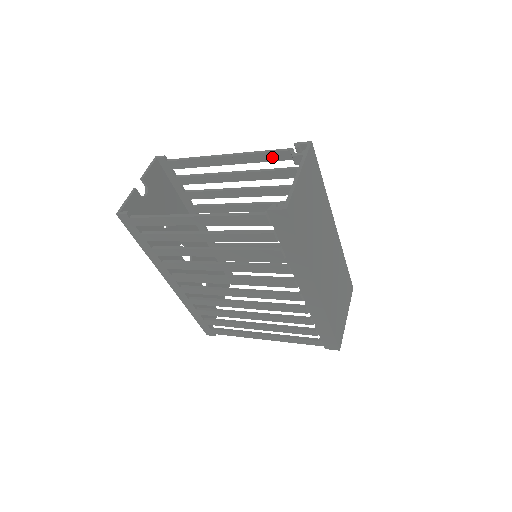
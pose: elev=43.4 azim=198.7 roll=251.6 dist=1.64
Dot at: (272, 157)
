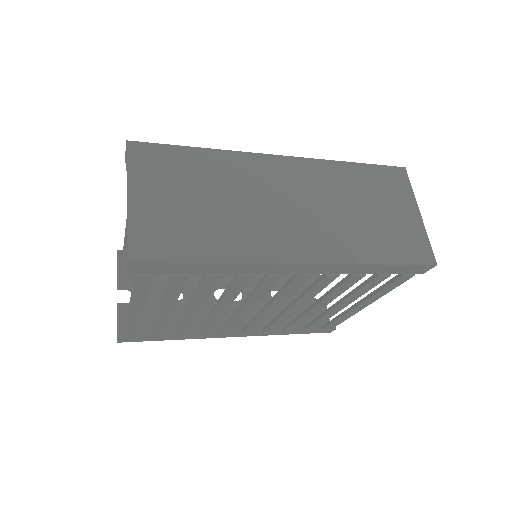
Dot at: occluded
